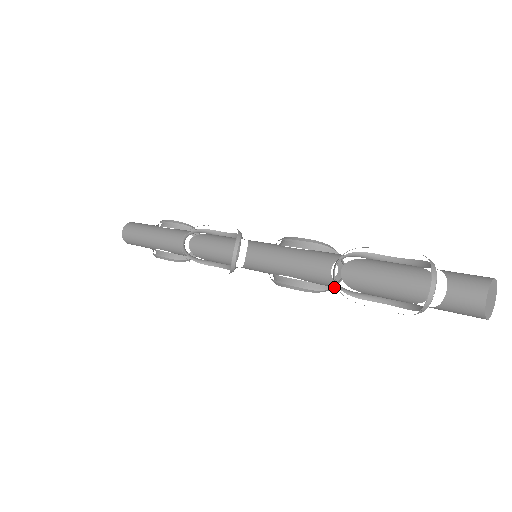
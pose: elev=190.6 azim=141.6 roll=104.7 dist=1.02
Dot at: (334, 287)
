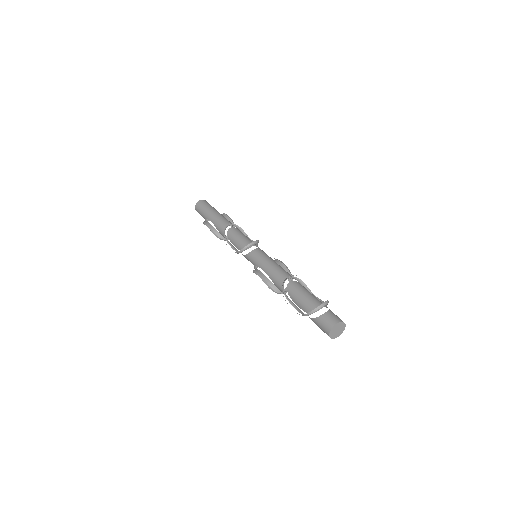
Dot at: (280, 288)
